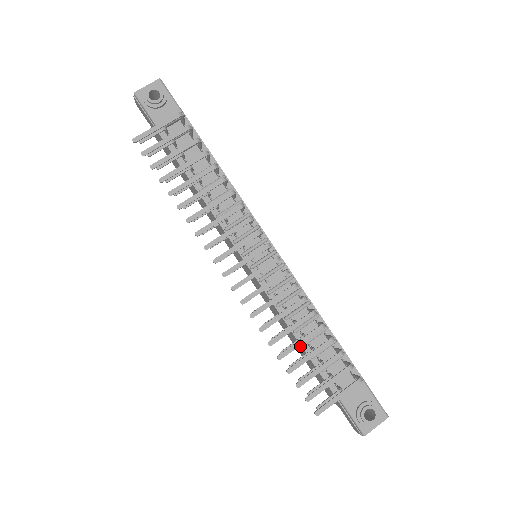
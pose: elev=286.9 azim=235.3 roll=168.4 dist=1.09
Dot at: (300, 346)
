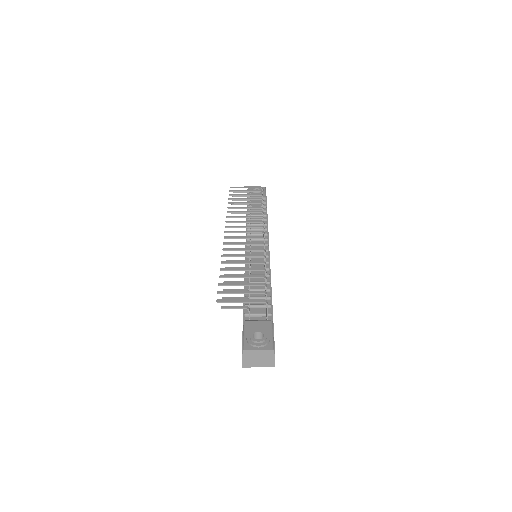
Dot at: occluded
